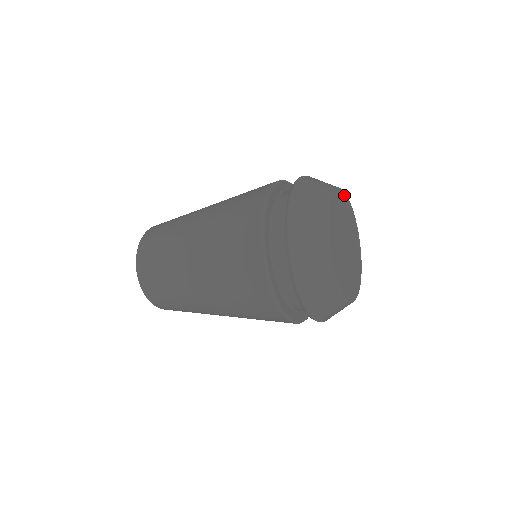
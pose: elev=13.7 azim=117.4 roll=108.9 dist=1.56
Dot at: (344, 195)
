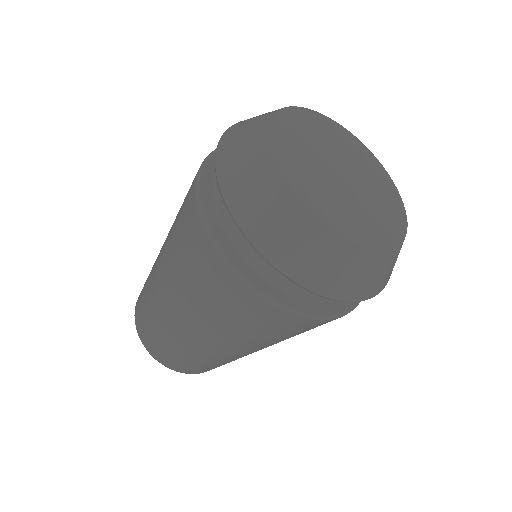
Dot at: (364, 147)
